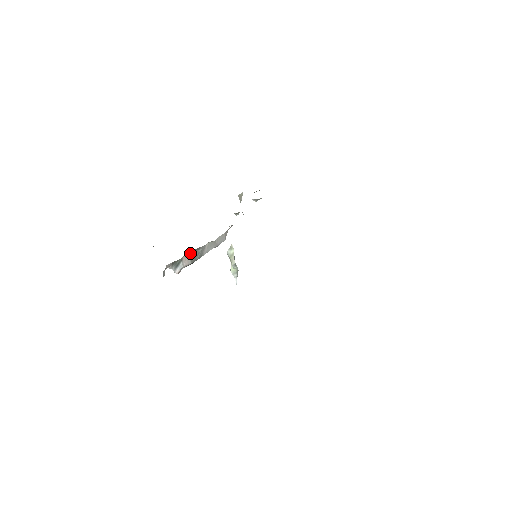
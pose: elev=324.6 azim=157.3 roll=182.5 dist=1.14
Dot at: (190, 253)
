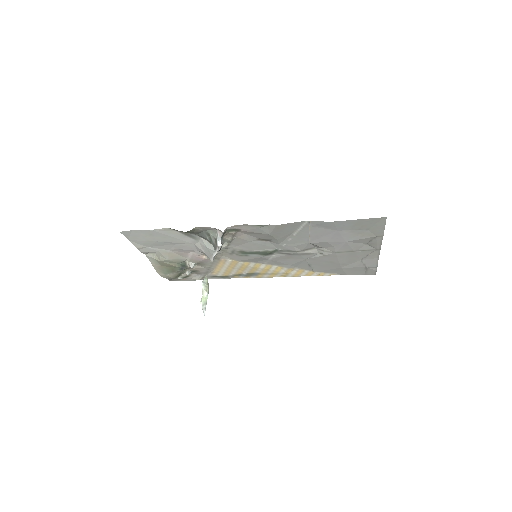
Dot at: occluded
